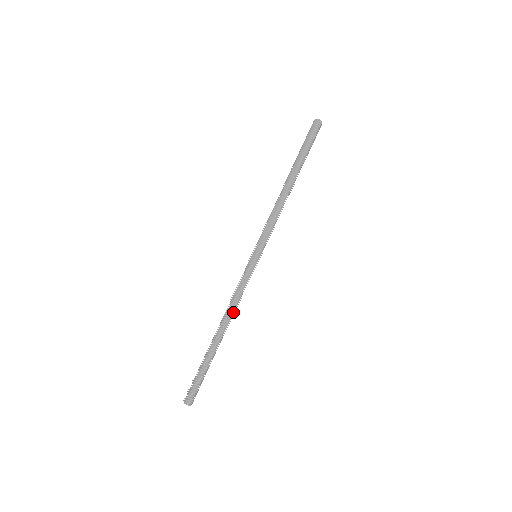
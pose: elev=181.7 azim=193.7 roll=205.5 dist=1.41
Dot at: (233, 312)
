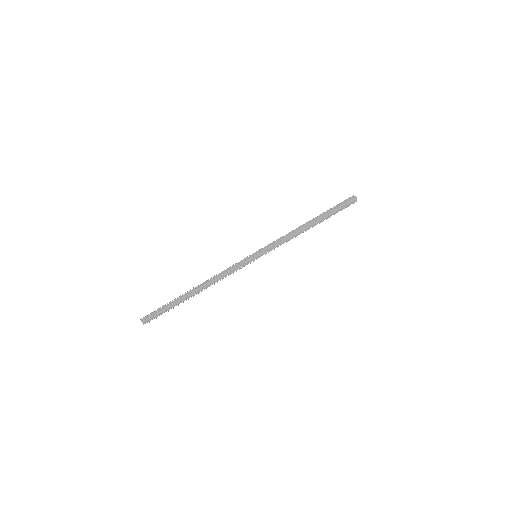
Dot at: occluded
